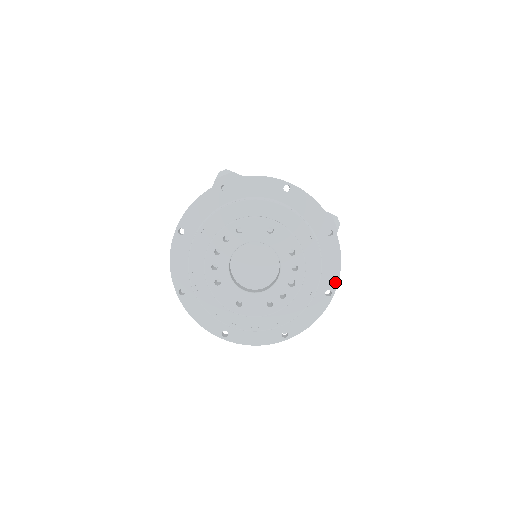
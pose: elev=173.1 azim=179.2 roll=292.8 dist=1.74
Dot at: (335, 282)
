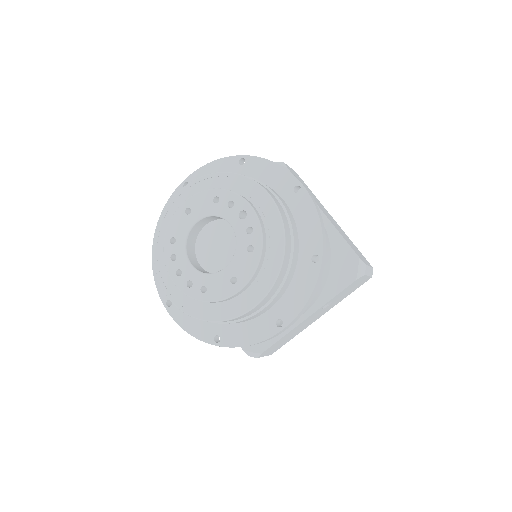
Dot at: (290, 177)
